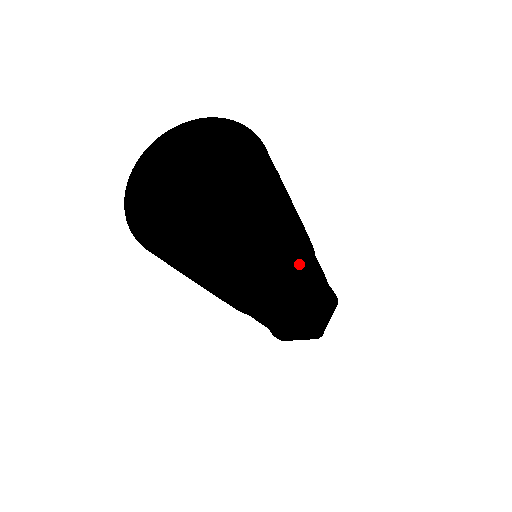
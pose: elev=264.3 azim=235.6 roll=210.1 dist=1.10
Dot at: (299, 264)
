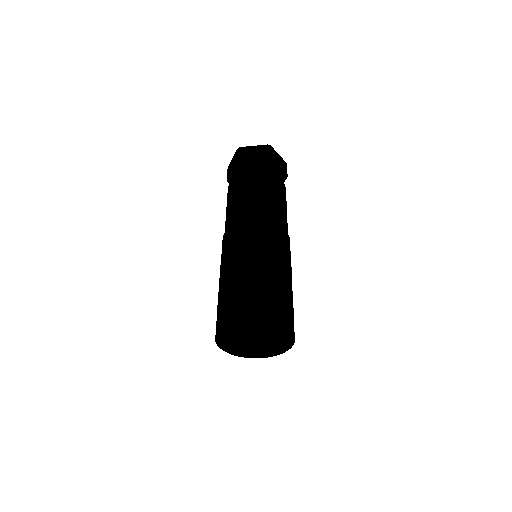
Dot at: occluded
